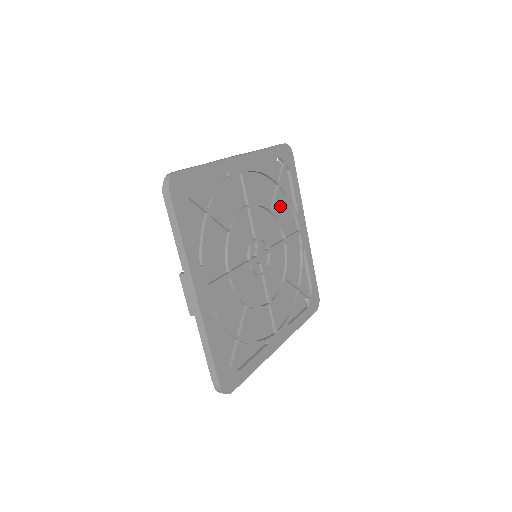
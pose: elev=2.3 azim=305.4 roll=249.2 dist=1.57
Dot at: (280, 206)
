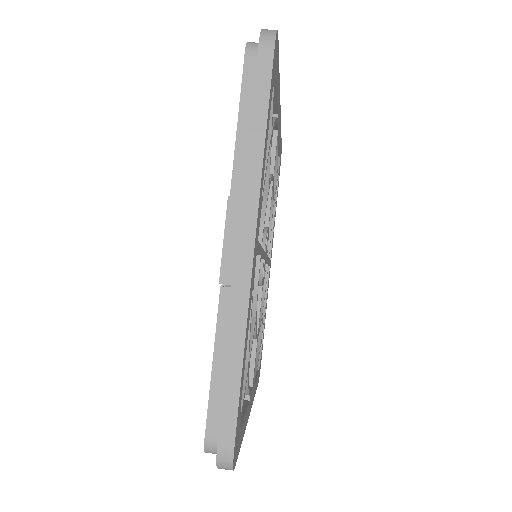
Dot at: occluded
